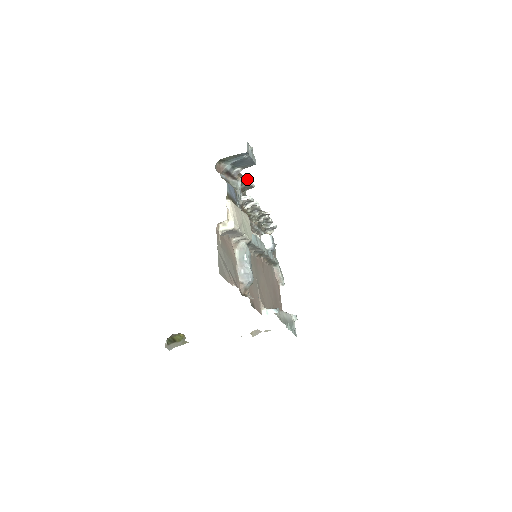
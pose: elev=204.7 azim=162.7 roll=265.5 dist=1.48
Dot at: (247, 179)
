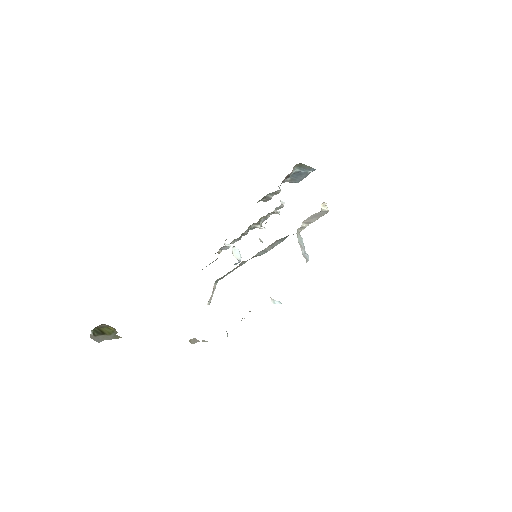
Dot at: (280, 191)
